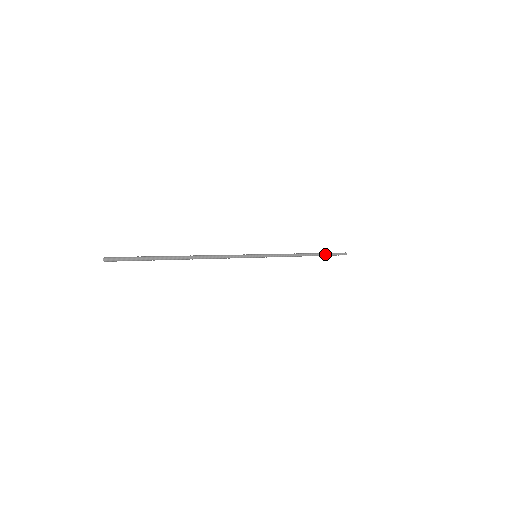
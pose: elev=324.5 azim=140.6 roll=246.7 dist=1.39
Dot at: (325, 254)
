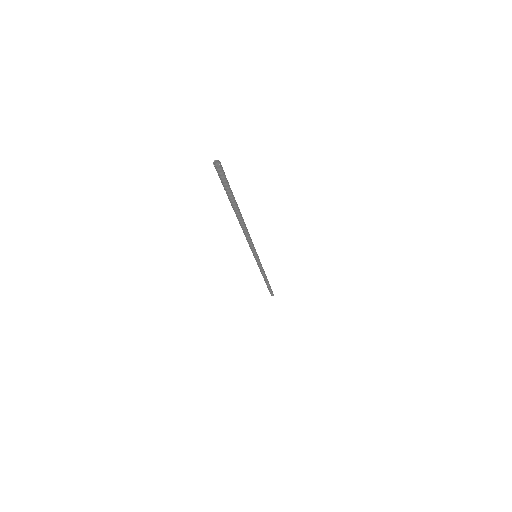
Dot at: (270, 286)
